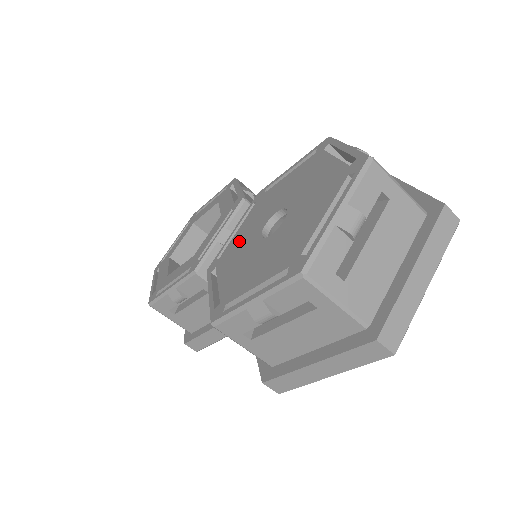
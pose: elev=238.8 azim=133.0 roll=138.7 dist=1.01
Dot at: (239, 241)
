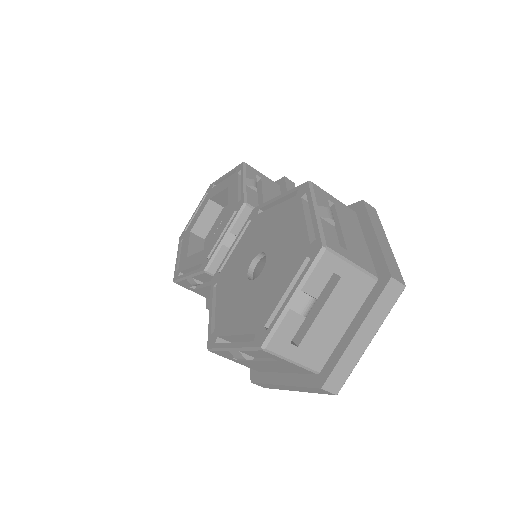
Dot at: (234, 265)
